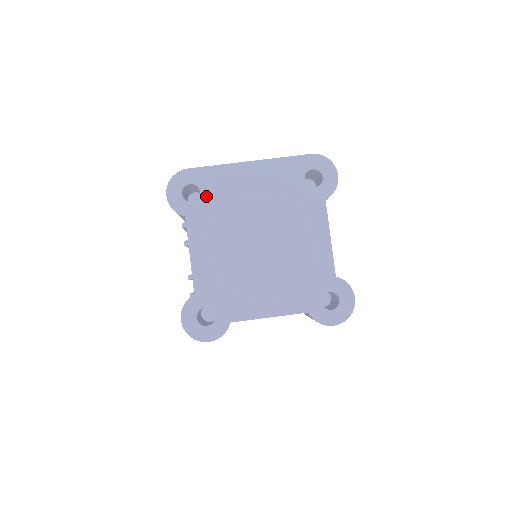
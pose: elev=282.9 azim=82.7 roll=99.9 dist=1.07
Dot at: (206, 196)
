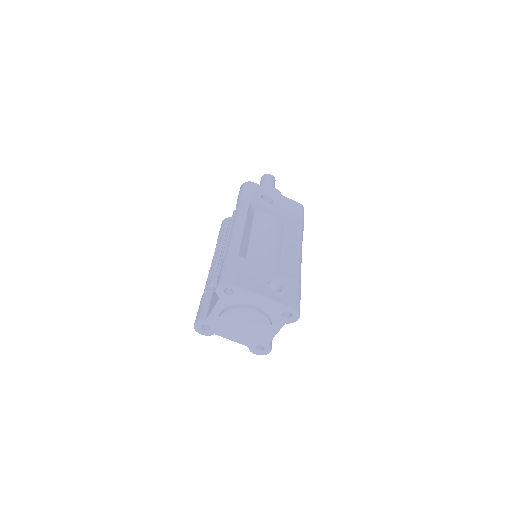
Dot at: (234, 297)
